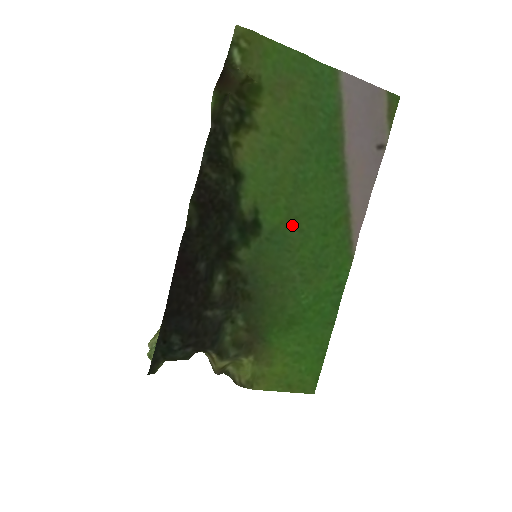
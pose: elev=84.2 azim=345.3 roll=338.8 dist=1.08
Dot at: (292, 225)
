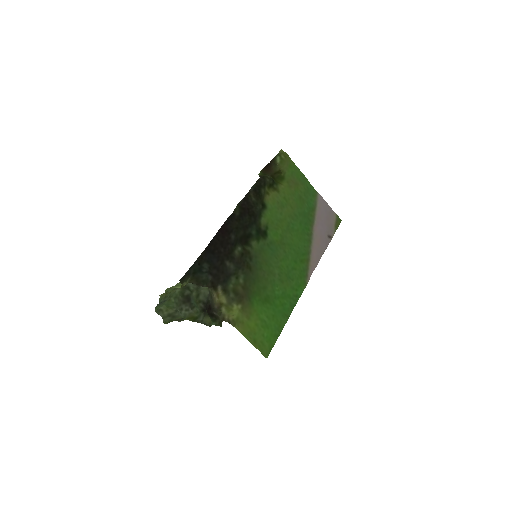
Dot at: (281, 246)
